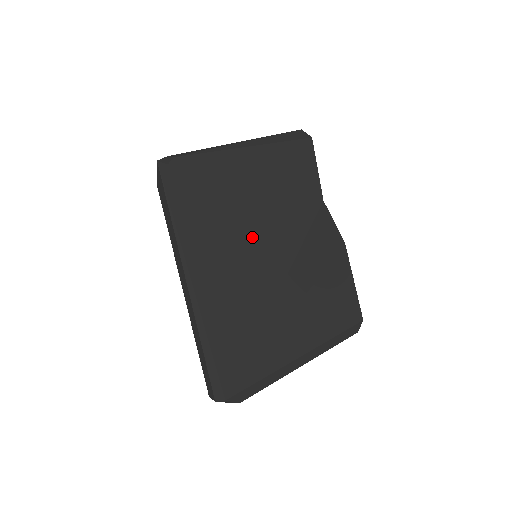
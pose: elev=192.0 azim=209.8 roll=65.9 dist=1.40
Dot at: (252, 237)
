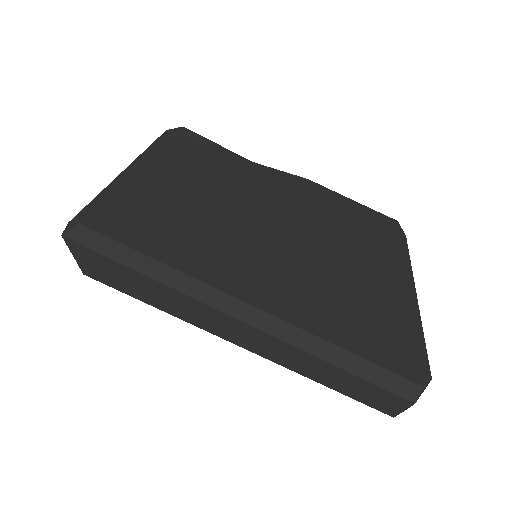
Dot at: (240, 226)
